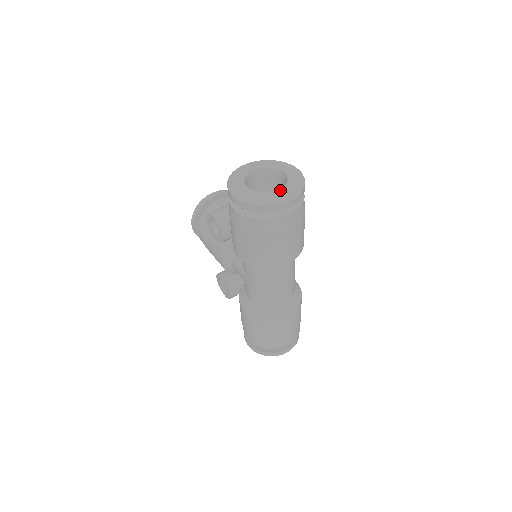
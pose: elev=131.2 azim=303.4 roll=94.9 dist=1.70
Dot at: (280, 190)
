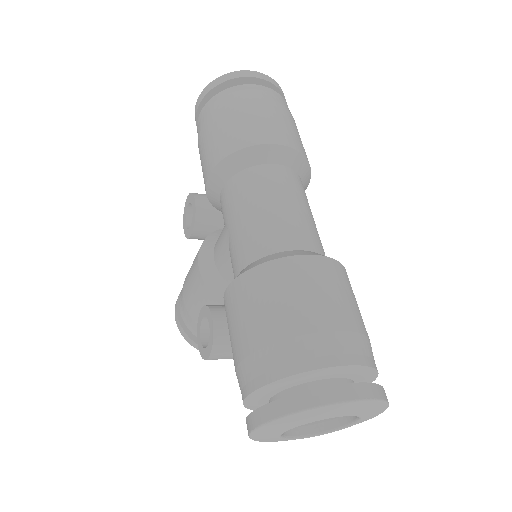
Dot at: occluded
